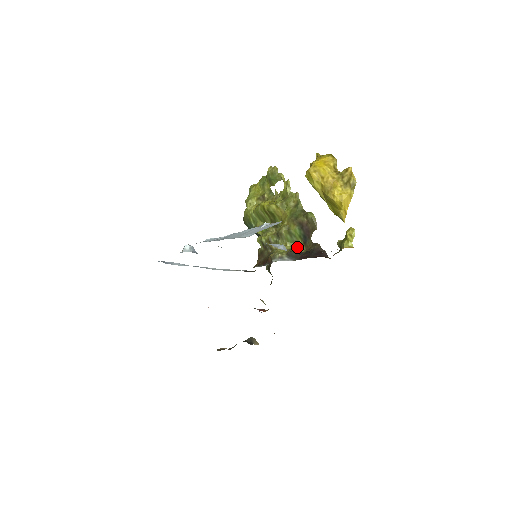
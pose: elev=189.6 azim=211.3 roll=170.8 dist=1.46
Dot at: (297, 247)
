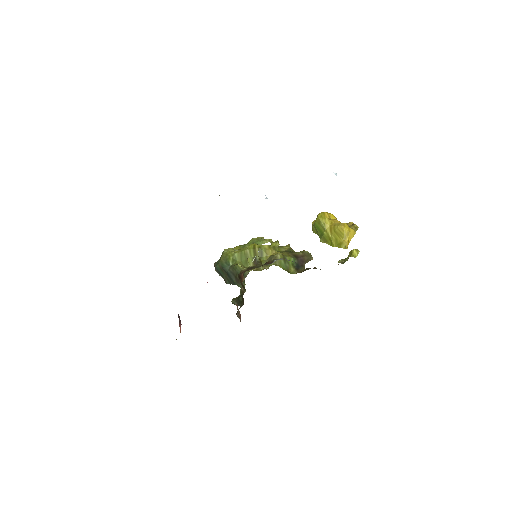
Dot at: (288, 271)
